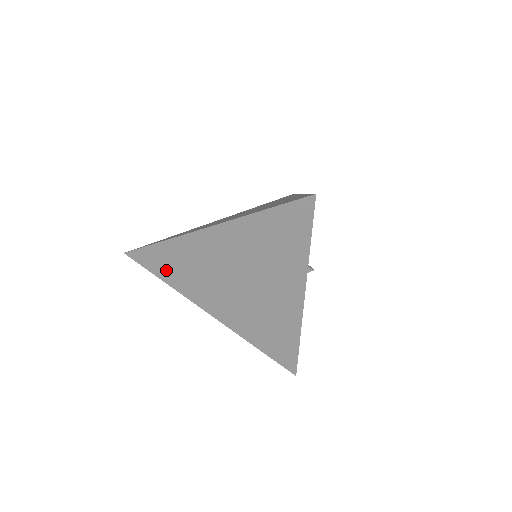
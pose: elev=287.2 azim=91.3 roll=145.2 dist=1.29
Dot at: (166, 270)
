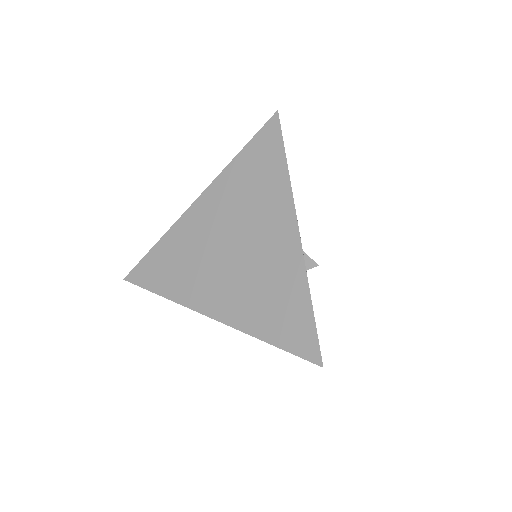
Dot at: occluded
